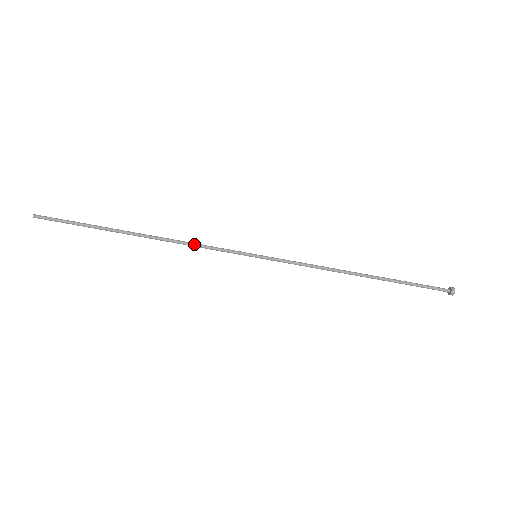
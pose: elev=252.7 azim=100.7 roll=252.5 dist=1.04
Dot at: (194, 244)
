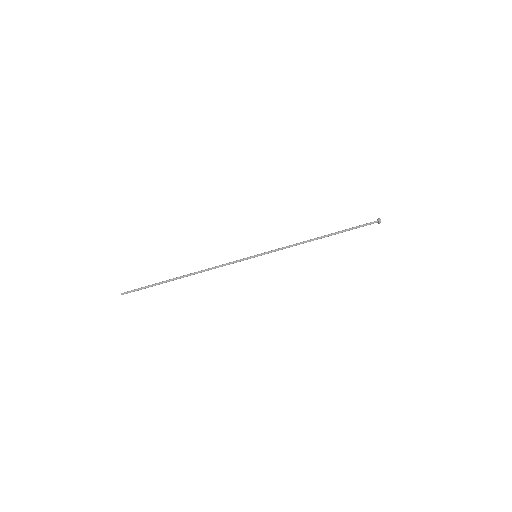
Dot at: (218, 266)
